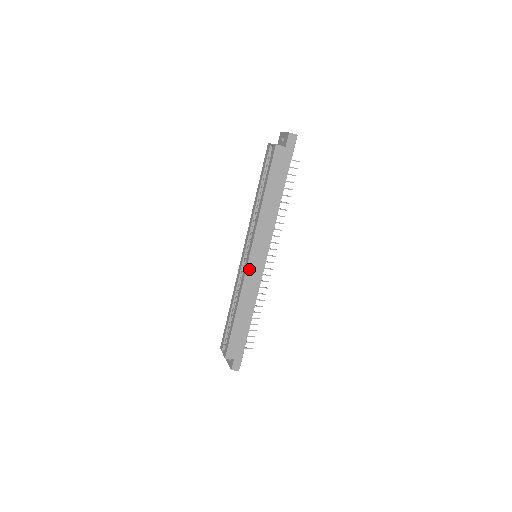
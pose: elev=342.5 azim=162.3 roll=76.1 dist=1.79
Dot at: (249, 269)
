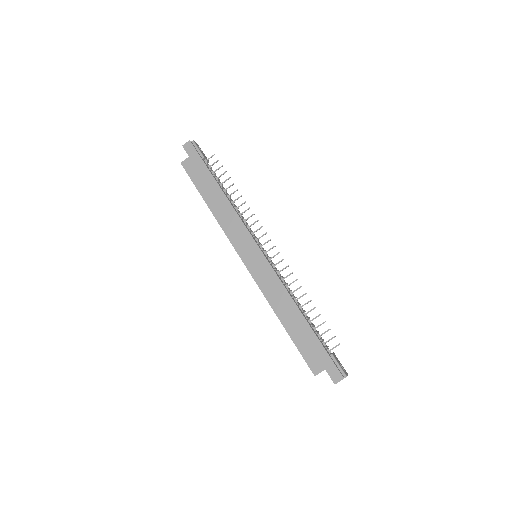
Dot at: (252, 271)
